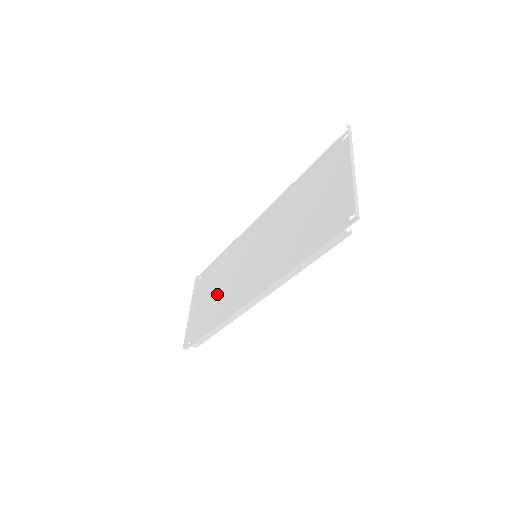
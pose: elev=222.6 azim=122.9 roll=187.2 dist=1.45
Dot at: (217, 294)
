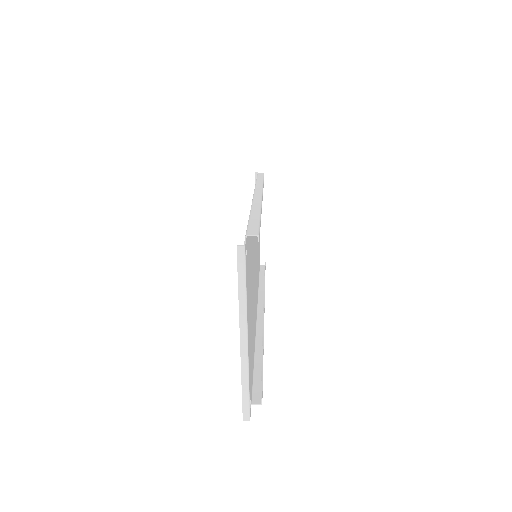
Dot at: occluded
